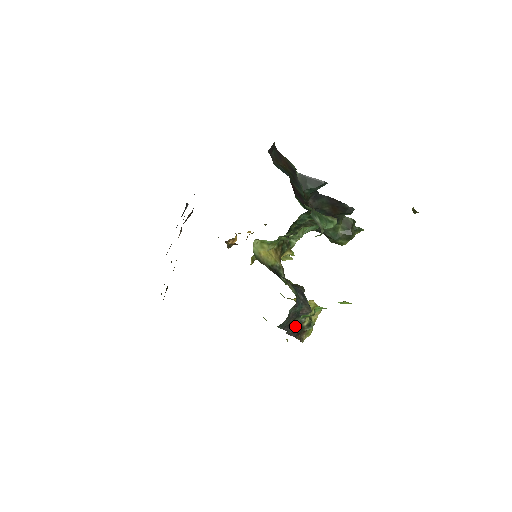
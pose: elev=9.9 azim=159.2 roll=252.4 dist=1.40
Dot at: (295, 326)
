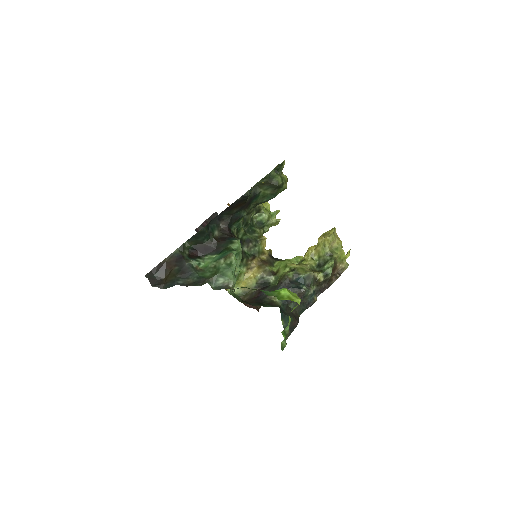
Dot at: (313, 297)
